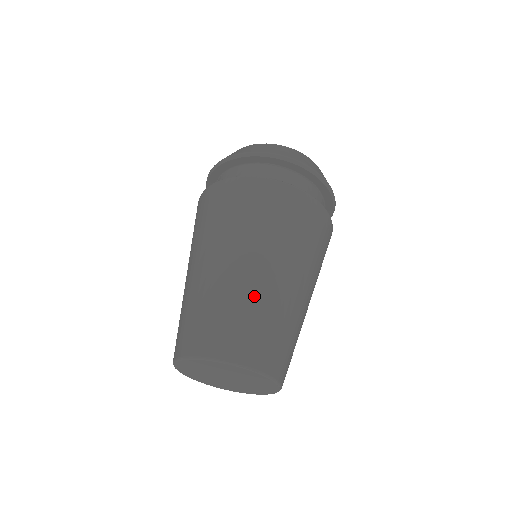
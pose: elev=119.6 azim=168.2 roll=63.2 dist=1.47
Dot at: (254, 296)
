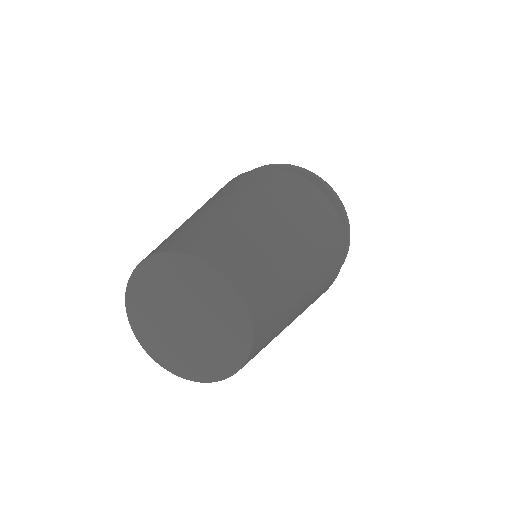
Dot at: (275, 249)
